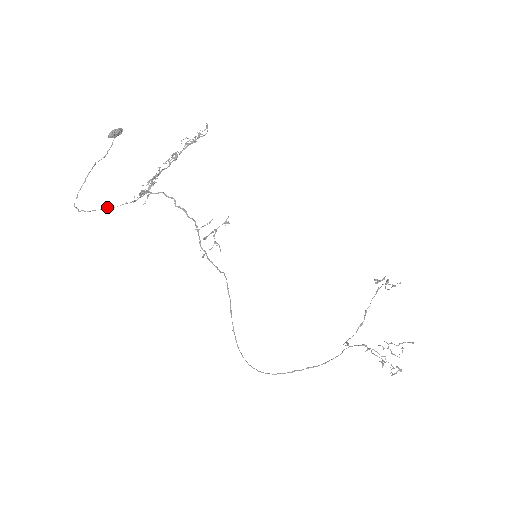
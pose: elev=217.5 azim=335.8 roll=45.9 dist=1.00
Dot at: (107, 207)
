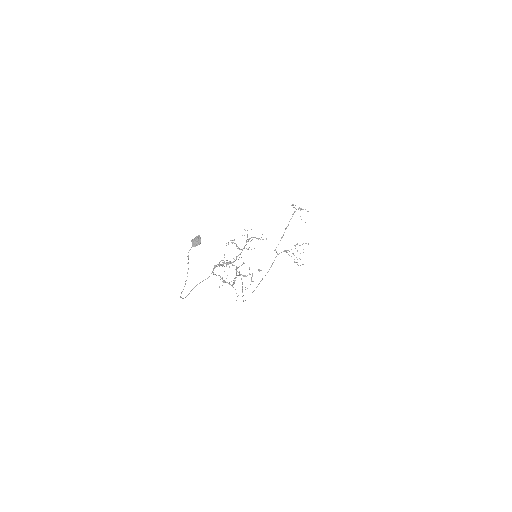
Dot at: occluded
